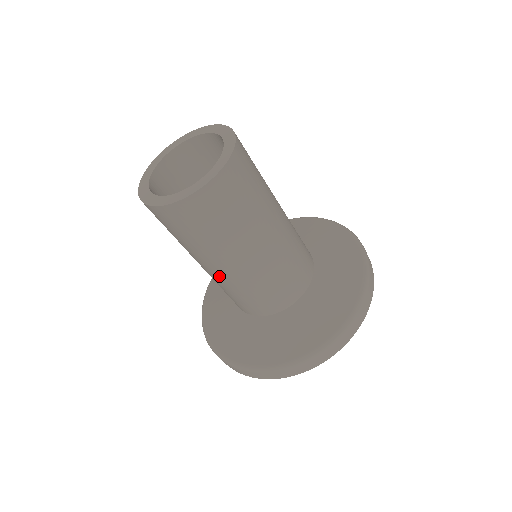
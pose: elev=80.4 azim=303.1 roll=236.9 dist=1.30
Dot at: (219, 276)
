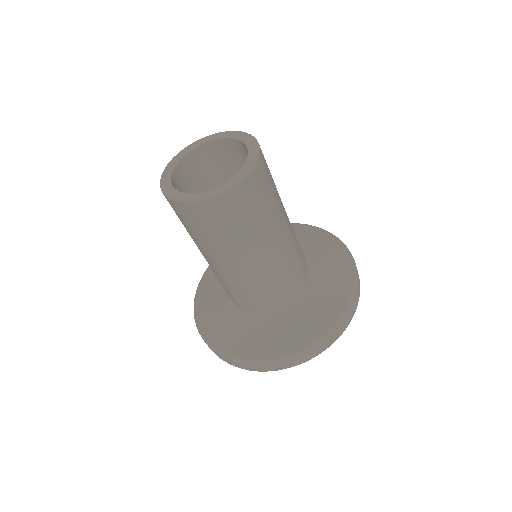
Dot at: (258, 267)
